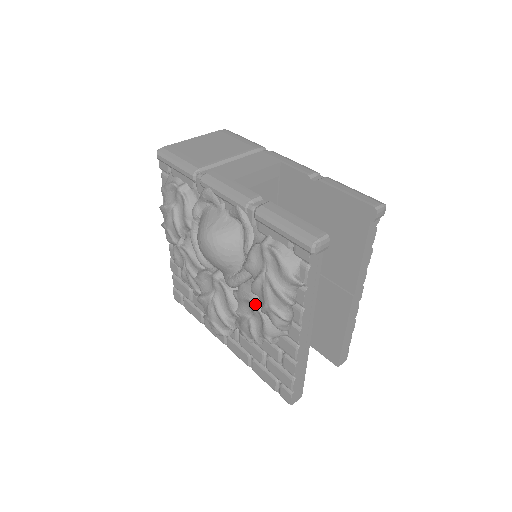
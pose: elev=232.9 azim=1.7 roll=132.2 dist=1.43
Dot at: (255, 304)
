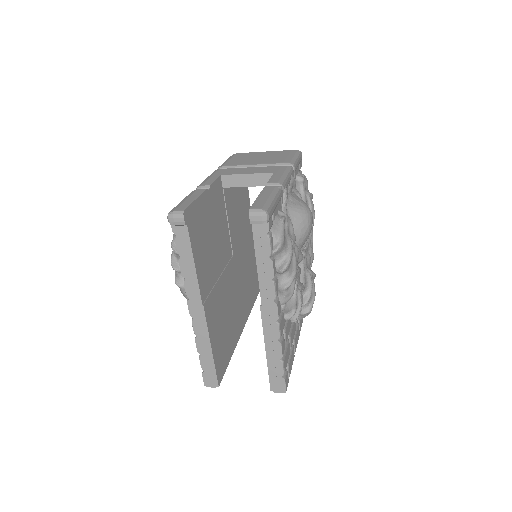
Dot at: occluded
